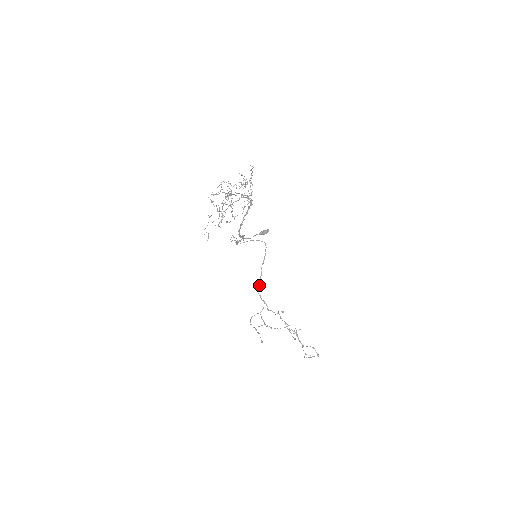
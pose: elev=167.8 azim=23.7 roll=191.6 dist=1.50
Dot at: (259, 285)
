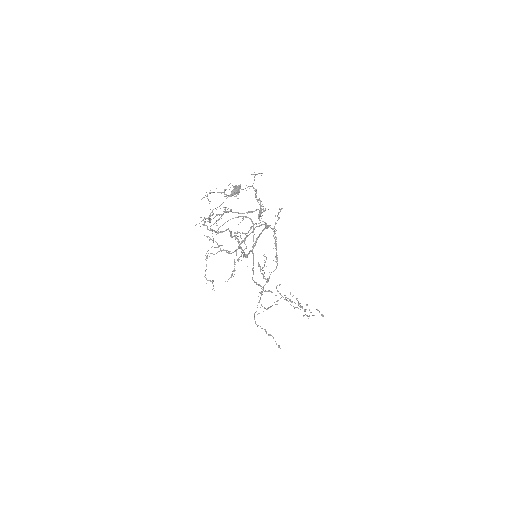
Dot at: occluded
